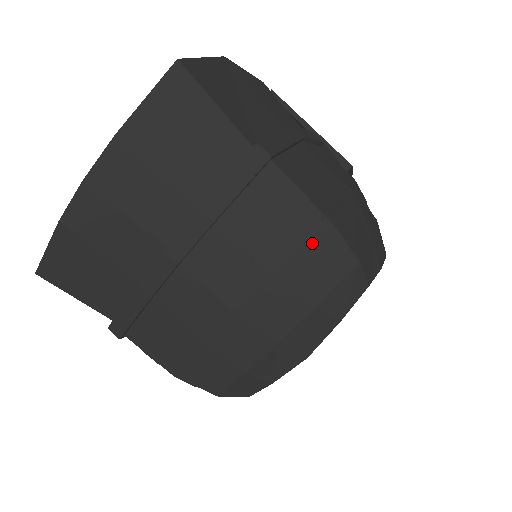
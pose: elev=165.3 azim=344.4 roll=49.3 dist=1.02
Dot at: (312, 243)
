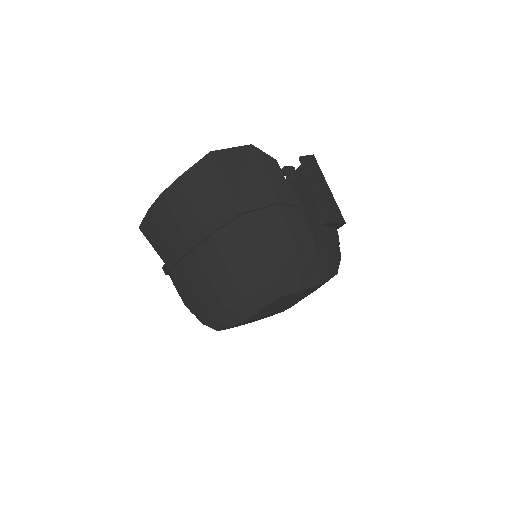
Dot at: (250, 264)
